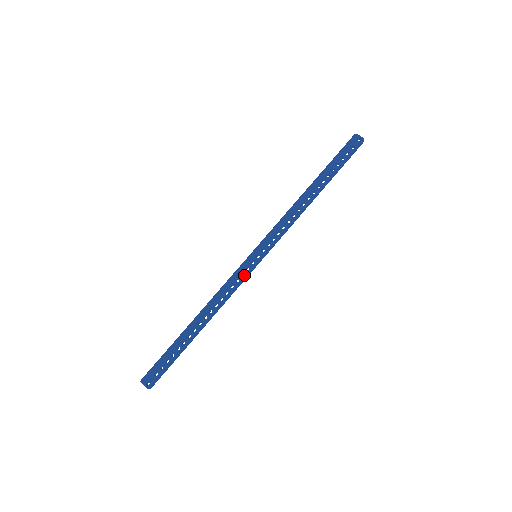
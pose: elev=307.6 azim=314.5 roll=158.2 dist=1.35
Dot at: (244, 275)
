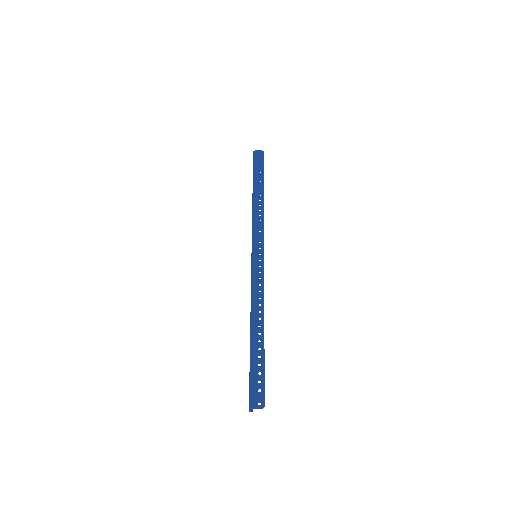
Dot at: (262, 271)
